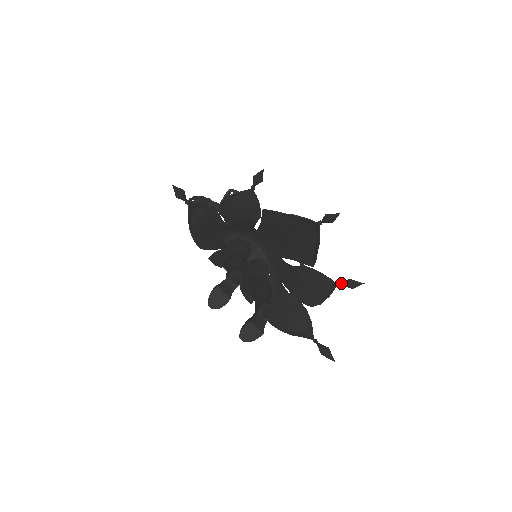
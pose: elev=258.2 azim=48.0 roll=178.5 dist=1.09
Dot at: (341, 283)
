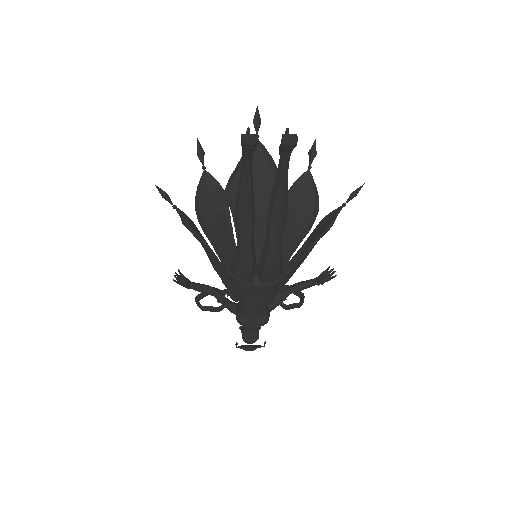
Dot at: (309, 165)
